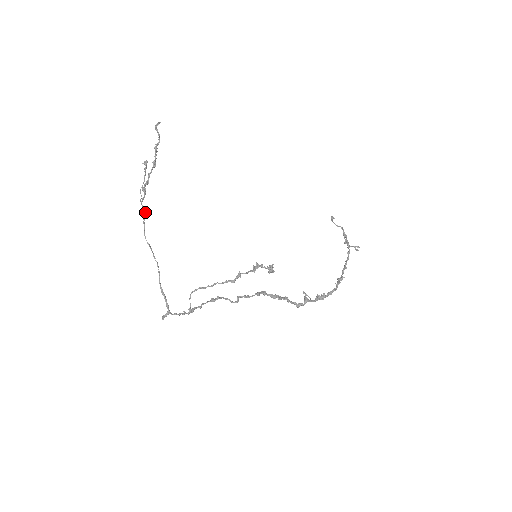
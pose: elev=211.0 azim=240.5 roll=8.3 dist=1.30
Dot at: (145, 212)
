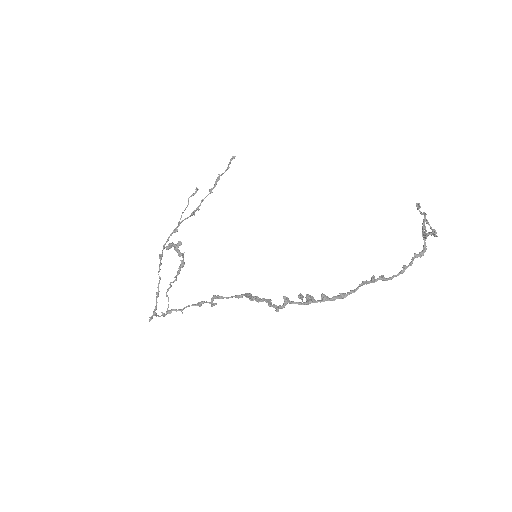
Dot at: (176, 229)
